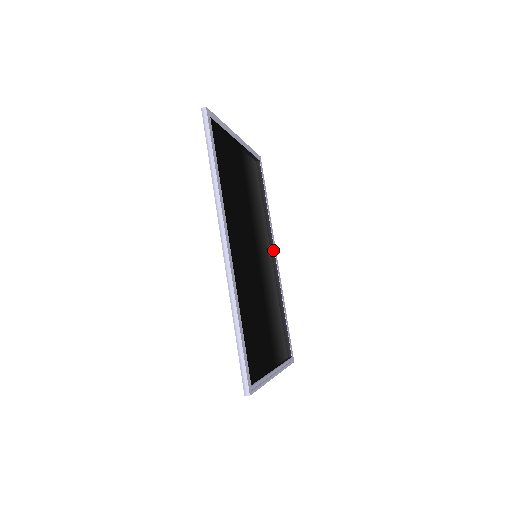
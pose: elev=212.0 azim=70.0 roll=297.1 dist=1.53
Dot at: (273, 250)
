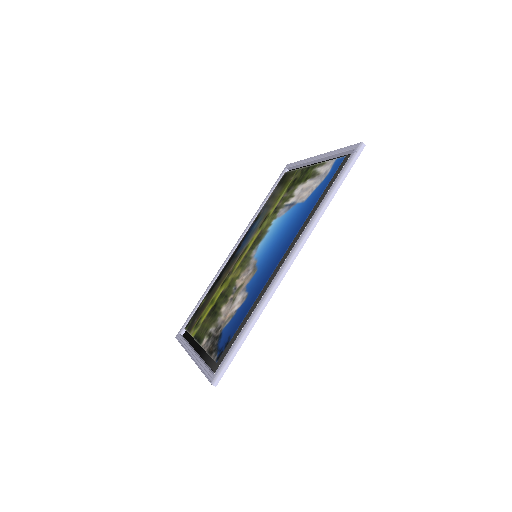
Dot at: occluded
